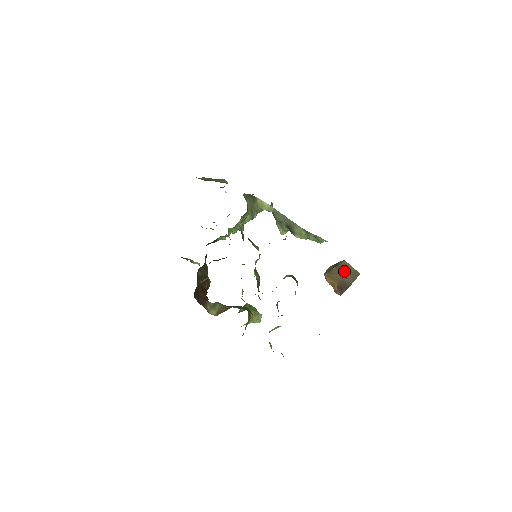
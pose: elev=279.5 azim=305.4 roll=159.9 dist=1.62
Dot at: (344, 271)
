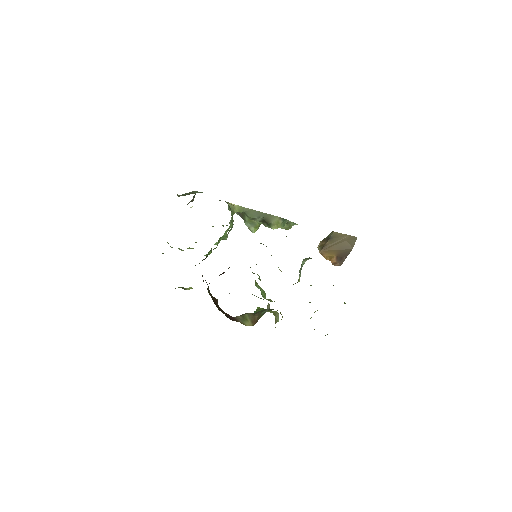
Dot at: (339, 241)
